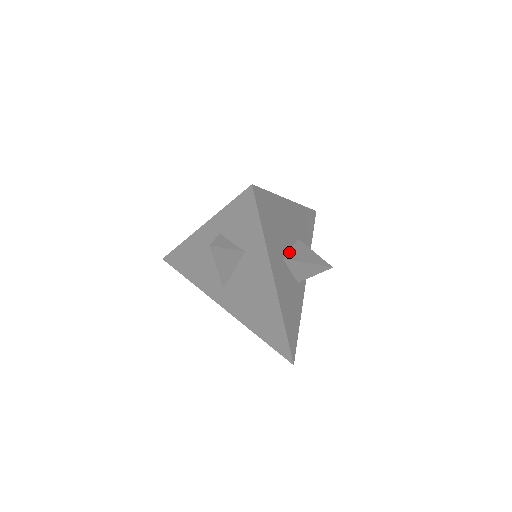
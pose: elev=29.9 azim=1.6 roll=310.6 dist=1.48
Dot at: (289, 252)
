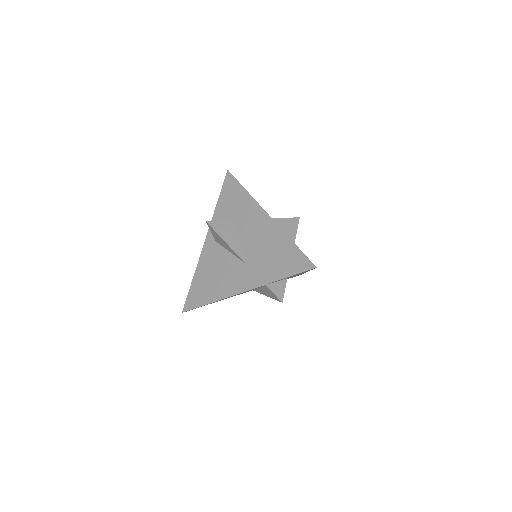
Dot at: occluded
